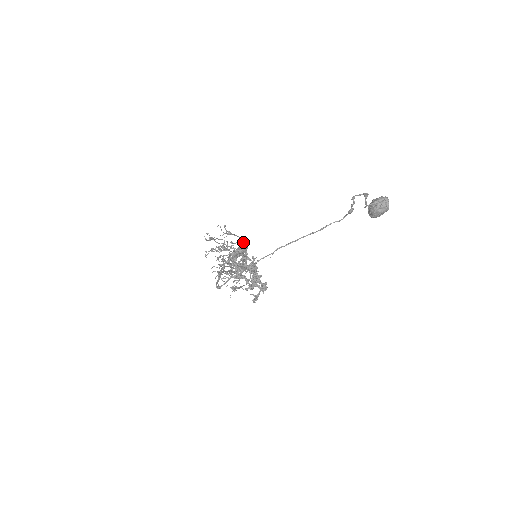
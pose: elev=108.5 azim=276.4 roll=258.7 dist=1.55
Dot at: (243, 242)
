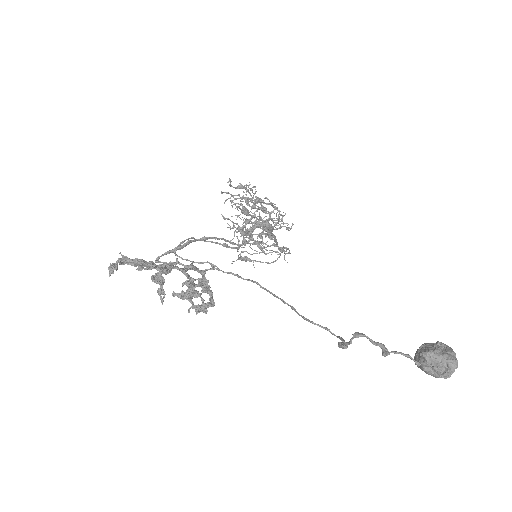
Dot at: occluded
